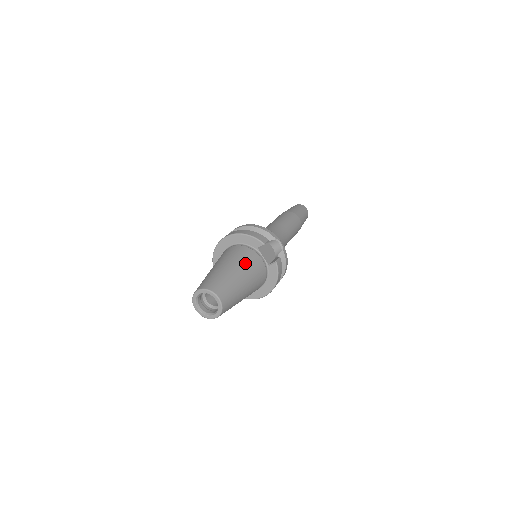
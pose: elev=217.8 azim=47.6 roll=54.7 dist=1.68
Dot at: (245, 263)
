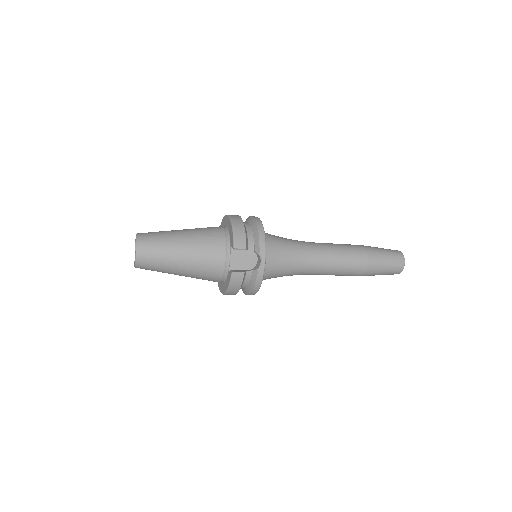
Dot at: (200, 248)
